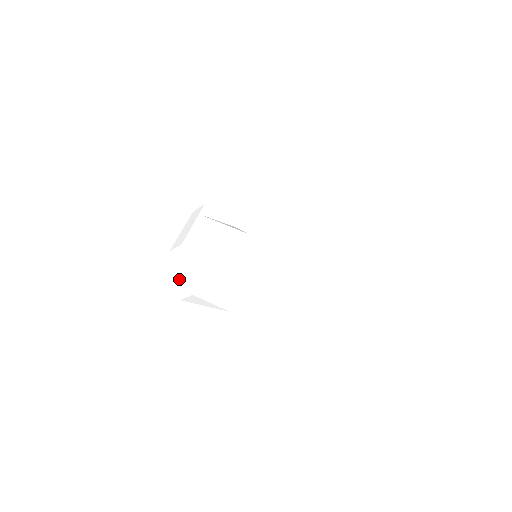
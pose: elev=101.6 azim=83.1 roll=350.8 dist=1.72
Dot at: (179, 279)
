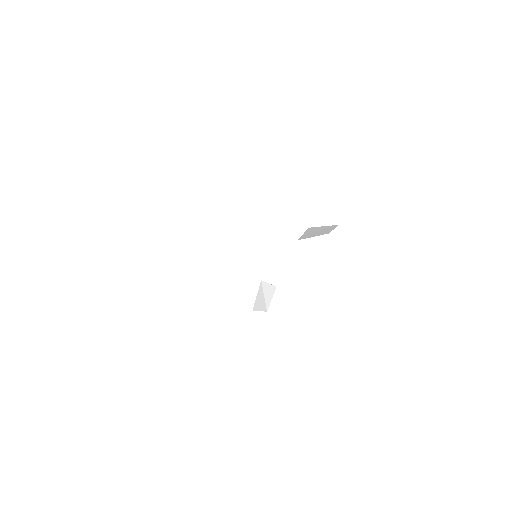
Dot at: (177, 269)
